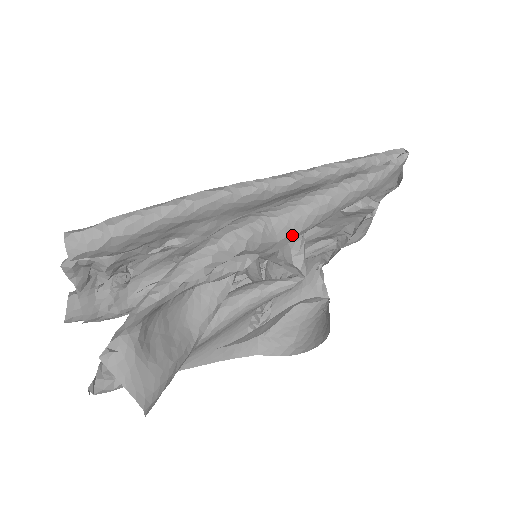
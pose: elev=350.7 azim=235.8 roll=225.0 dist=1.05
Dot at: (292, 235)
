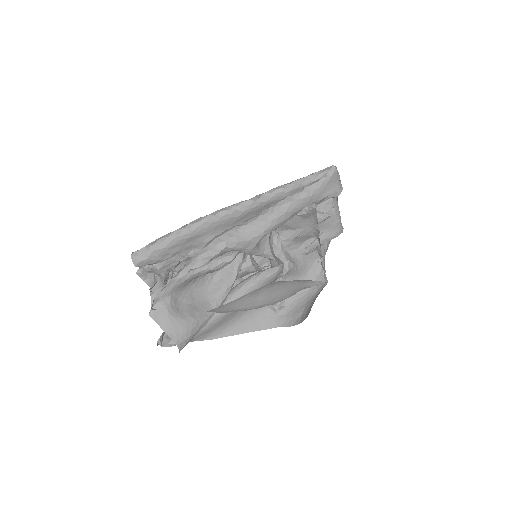
Dot at: (258, 235)
